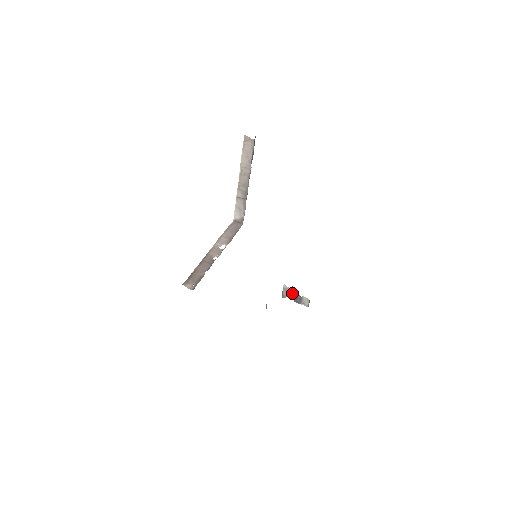
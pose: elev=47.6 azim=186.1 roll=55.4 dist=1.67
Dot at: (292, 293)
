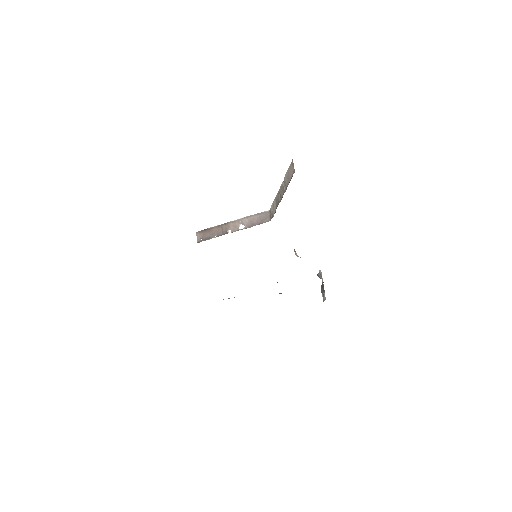
Dot at: (322, 281)
